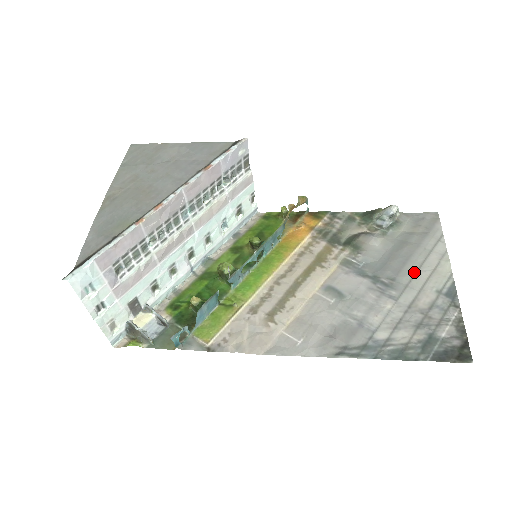
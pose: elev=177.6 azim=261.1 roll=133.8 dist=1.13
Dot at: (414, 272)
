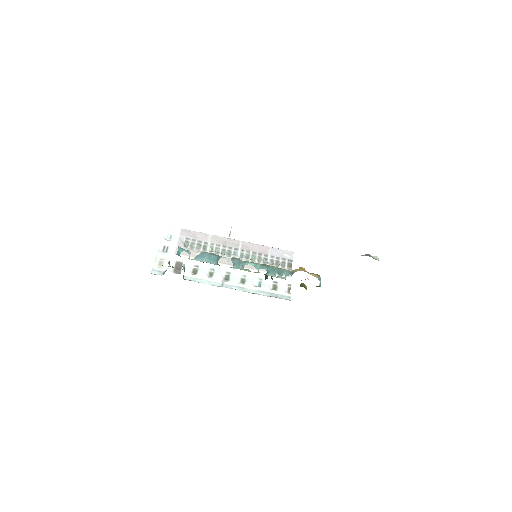
Dot at: occluded
